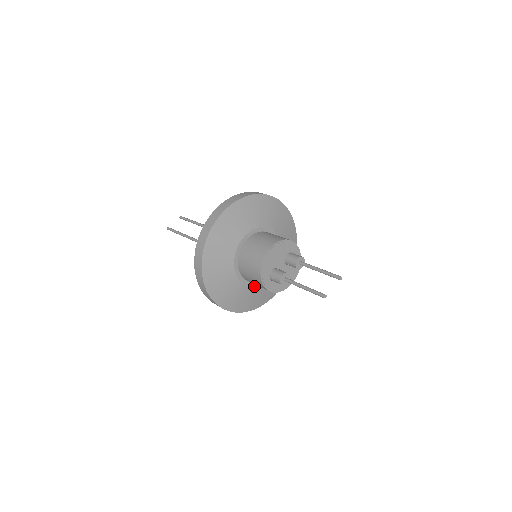
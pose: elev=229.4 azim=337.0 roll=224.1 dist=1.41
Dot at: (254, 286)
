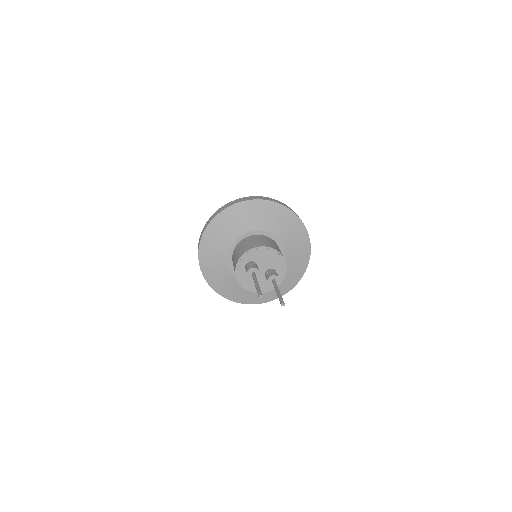
Dot at: (231, 269)
